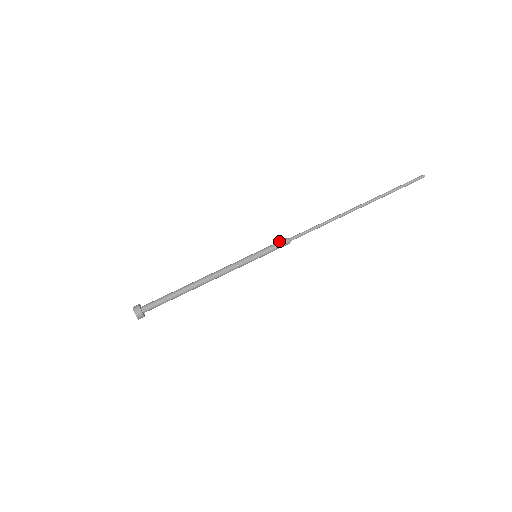
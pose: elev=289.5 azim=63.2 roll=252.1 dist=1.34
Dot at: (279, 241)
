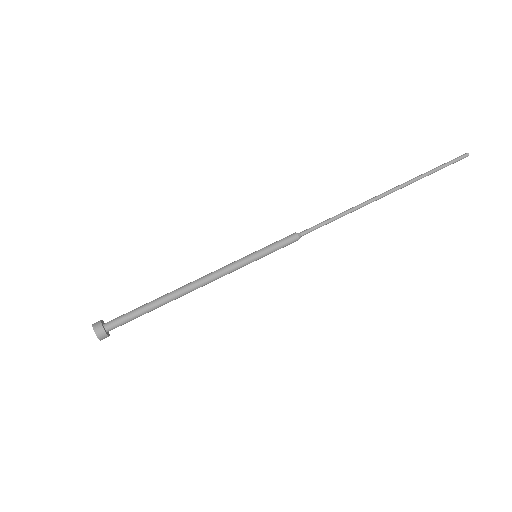
Dot at: occluded
